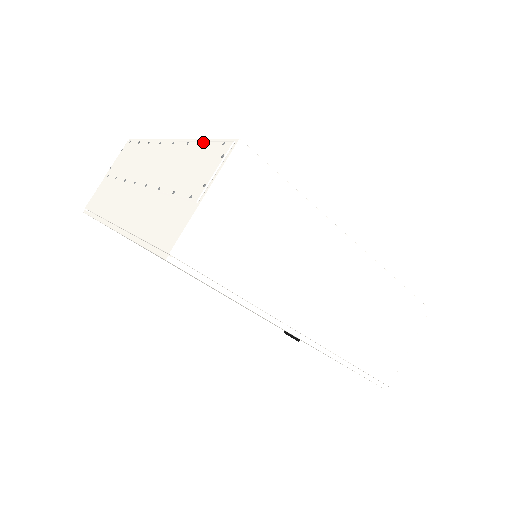
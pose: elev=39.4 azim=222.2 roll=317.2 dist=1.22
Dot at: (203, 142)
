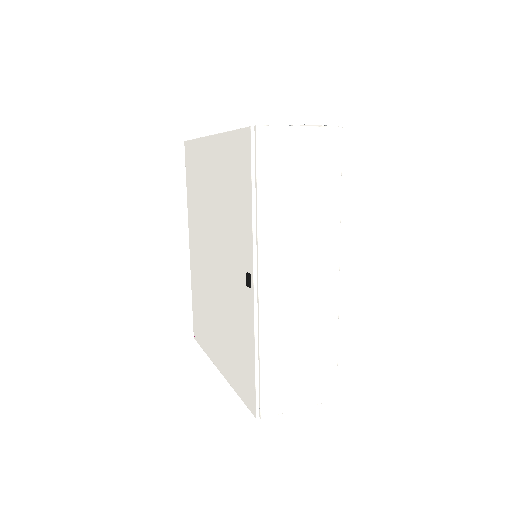
Dot at: occluded
